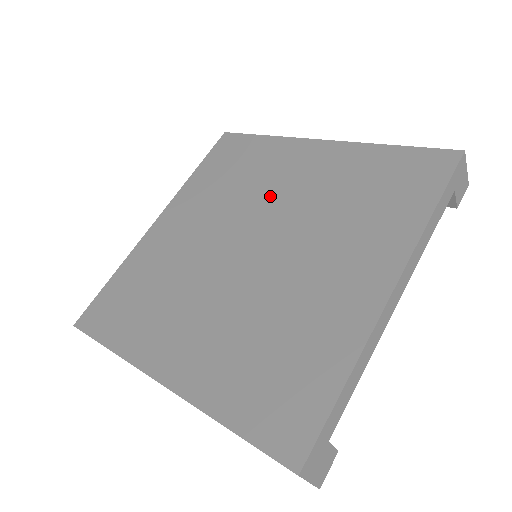
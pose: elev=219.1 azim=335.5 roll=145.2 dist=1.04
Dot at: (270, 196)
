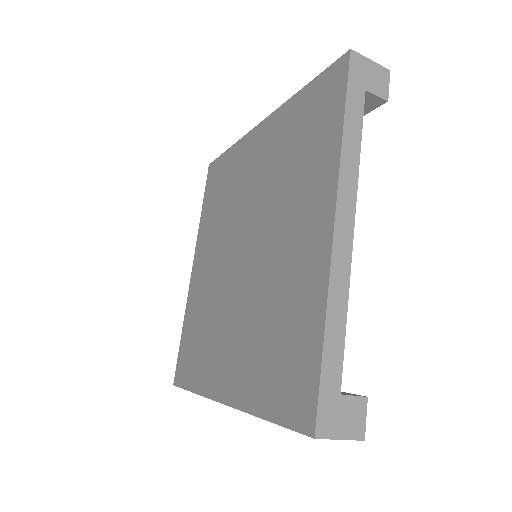
Dot at: (244, 199)
